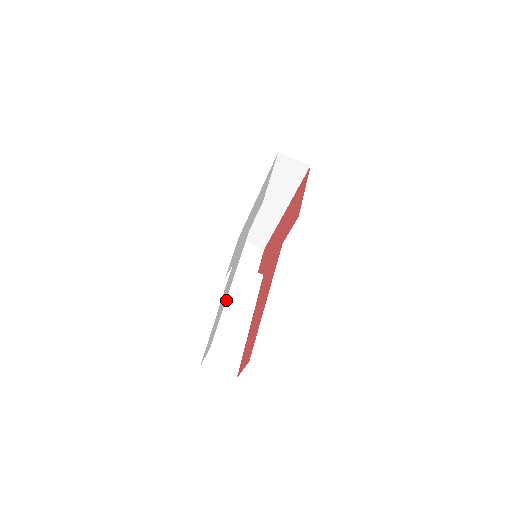
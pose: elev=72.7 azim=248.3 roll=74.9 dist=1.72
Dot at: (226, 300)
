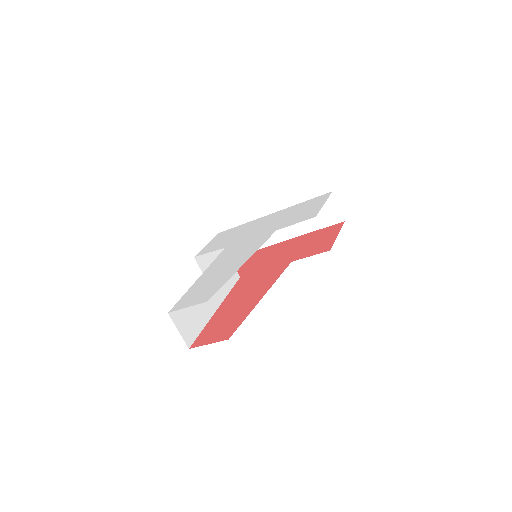
Dot at: occluded
